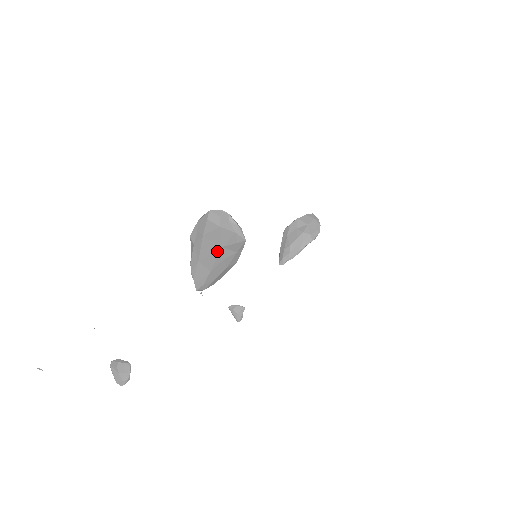
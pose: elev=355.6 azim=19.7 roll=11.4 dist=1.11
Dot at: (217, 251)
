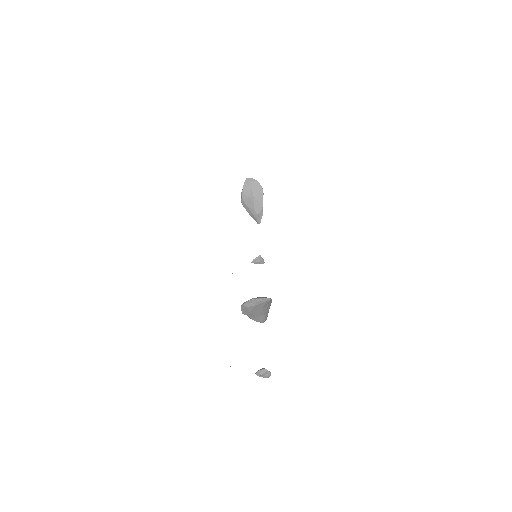
Dot at: (261, 310)
